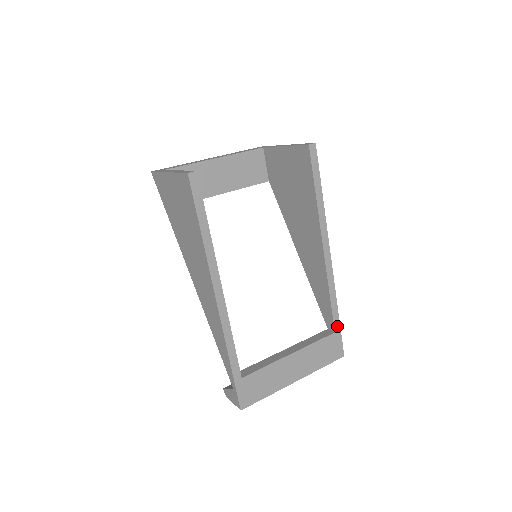
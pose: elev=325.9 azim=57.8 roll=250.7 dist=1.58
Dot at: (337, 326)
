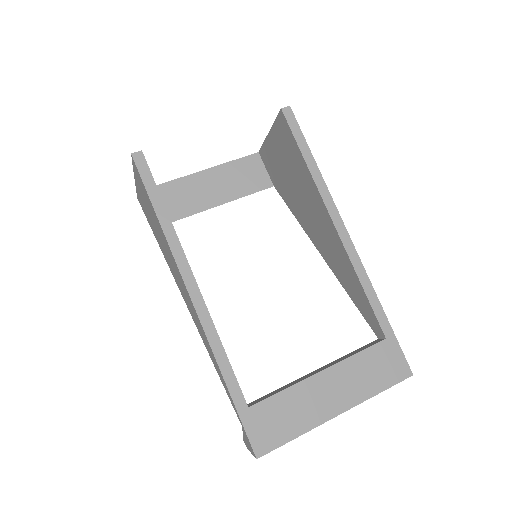
Dot at: (387, 329)
